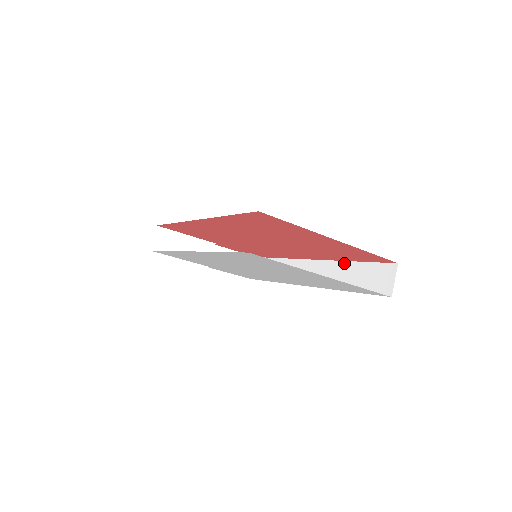
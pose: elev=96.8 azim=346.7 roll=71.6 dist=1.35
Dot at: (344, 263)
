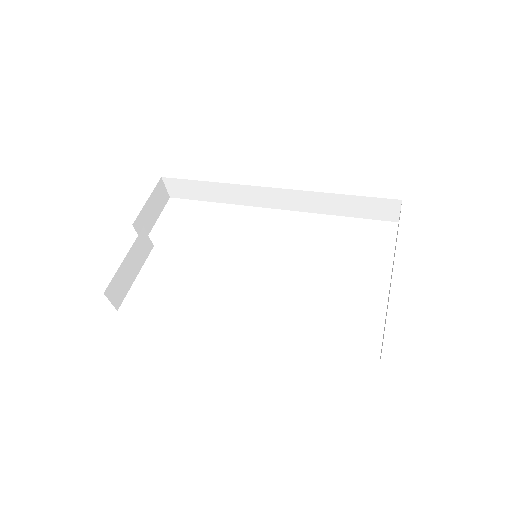
Dot at: (326, 195)
